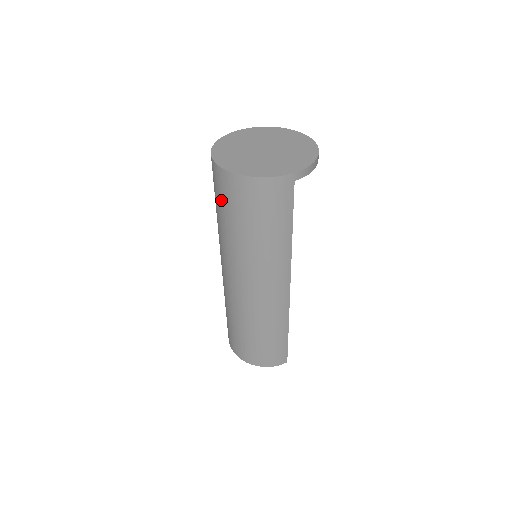
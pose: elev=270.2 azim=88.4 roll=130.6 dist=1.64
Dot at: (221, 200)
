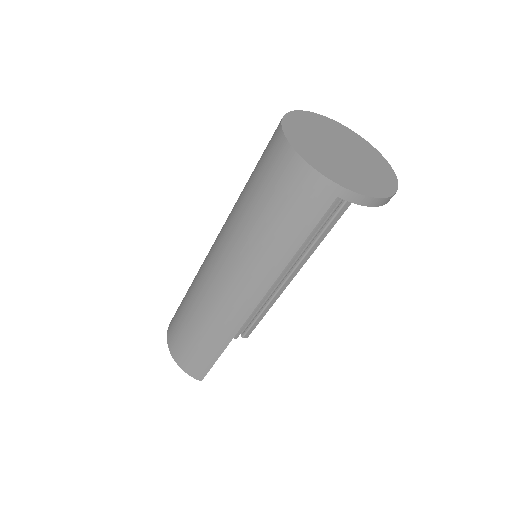
Dot at: (259, 163)
